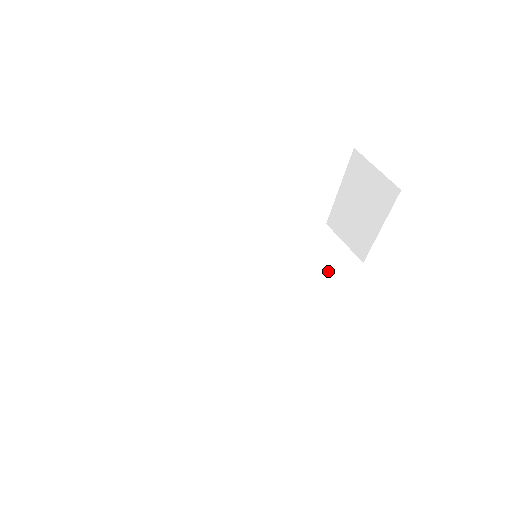
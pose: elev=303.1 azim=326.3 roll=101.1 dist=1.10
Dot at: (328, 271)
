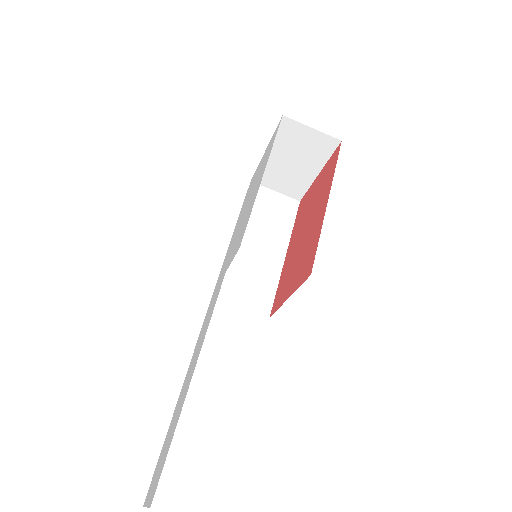
Dot at: (284, 225)
